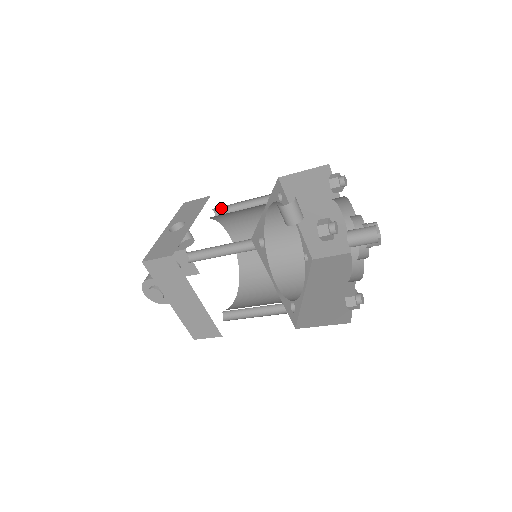
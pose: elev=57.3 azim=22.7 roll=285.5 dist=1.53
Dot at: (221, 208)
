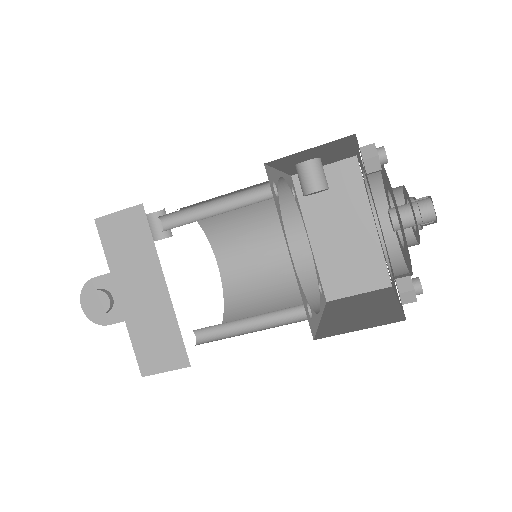
Dot at: occluded
